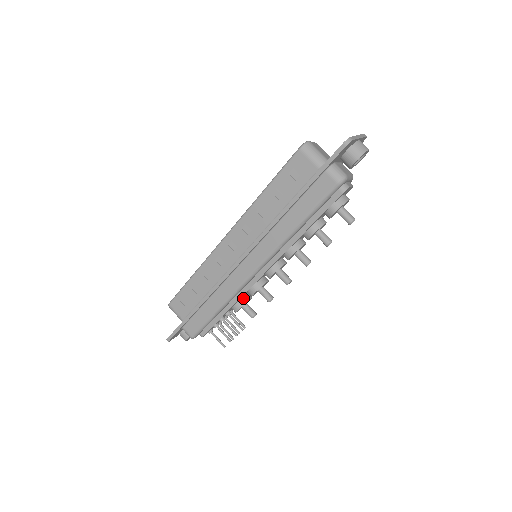
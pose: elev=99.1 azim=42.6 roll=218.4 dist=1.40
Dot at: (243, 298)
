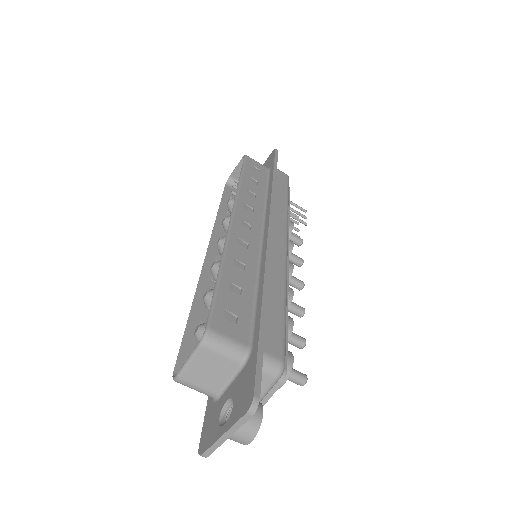
Dot at: occluded
